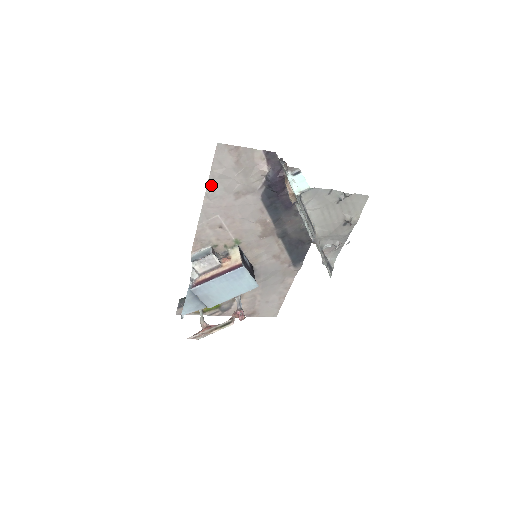
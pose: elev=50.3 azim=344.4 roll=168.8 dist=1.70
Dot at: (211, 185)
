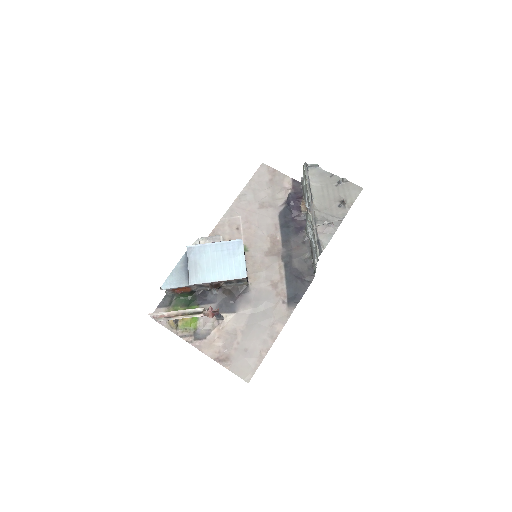
Dot at: (246, 190)
